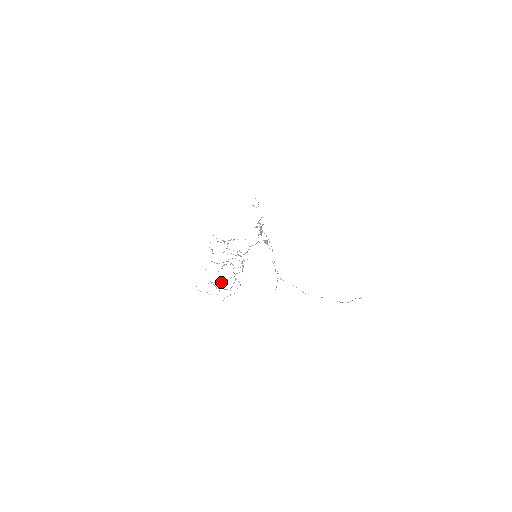
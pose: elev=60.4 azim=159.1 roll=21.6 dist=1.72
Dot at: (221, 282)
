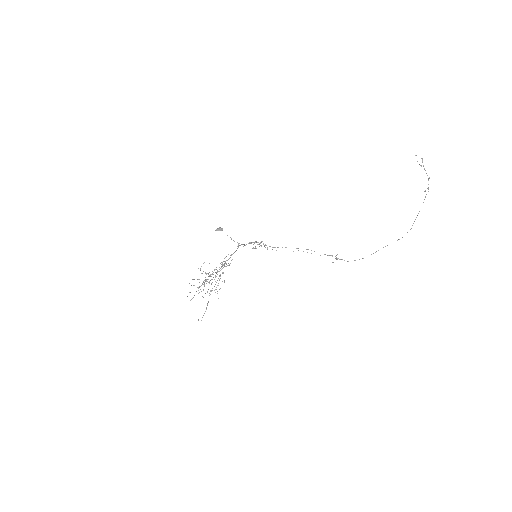
Dot at: (207, 291)
